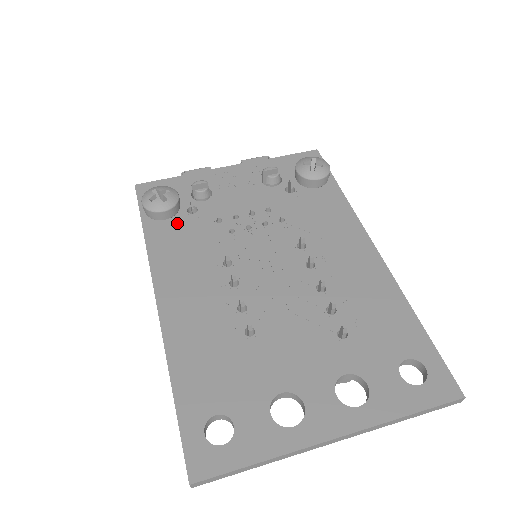
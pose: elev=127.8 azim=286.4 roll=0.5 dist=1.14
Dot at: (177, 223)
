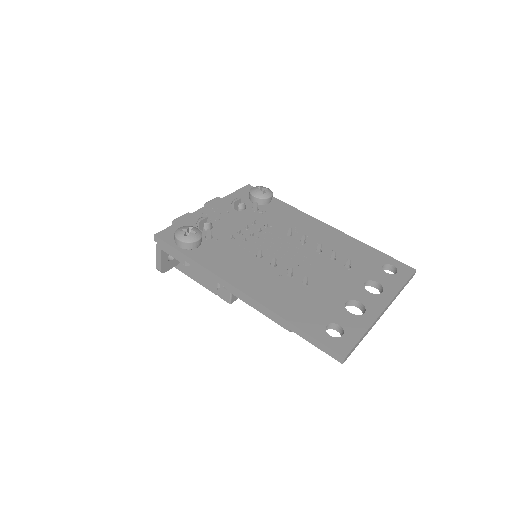
Dot at: (207, 247)
